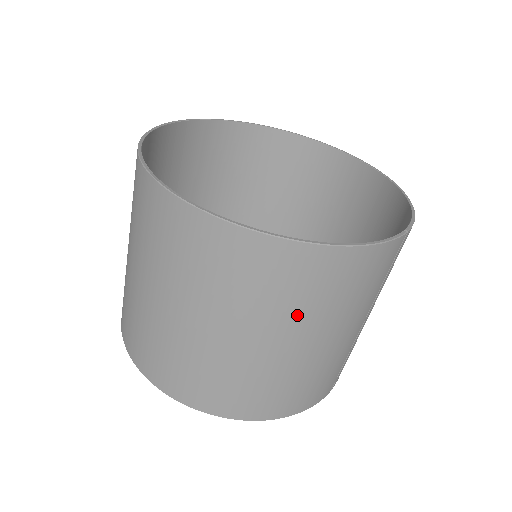
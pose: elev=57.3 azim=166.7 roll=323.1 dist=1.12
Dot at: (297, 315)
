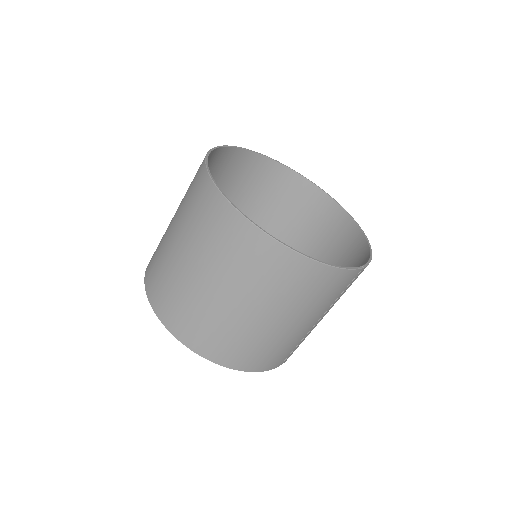
Dot at: (280, 300)
